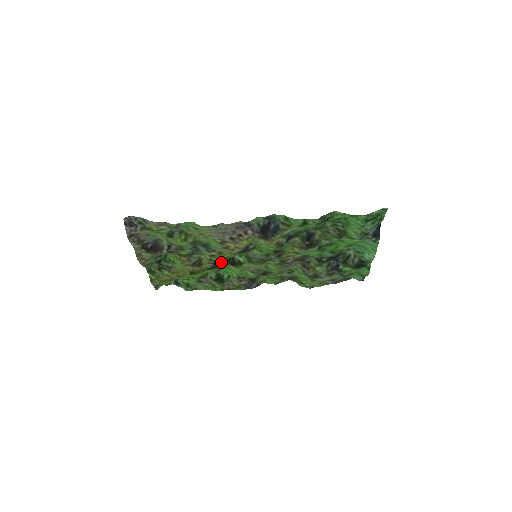
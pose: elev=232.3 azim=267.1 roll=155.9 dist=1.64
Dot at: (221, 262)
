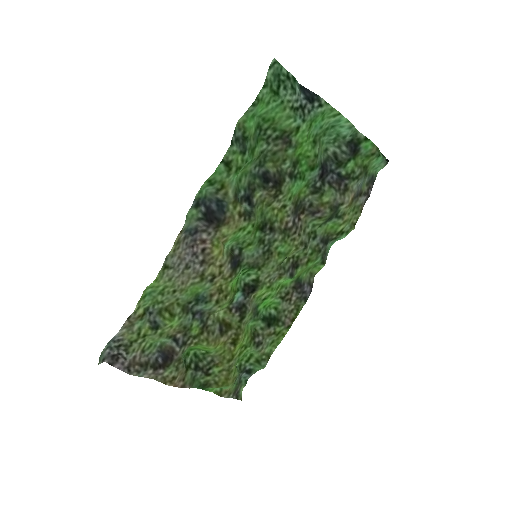
Dot at: (242, 301)
